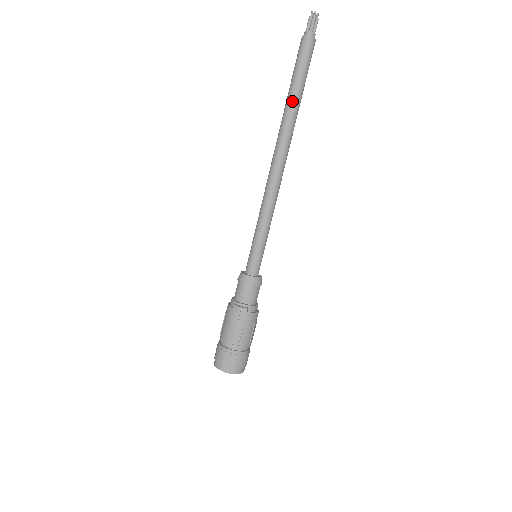
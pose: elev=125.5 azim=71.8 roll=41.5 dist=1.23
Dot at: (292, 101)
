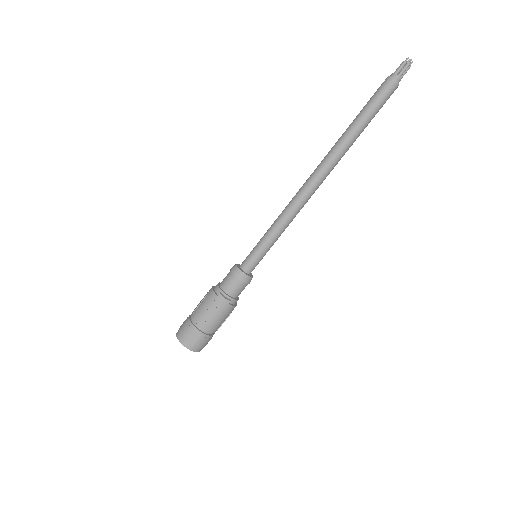
Dot at: (353, 133)
